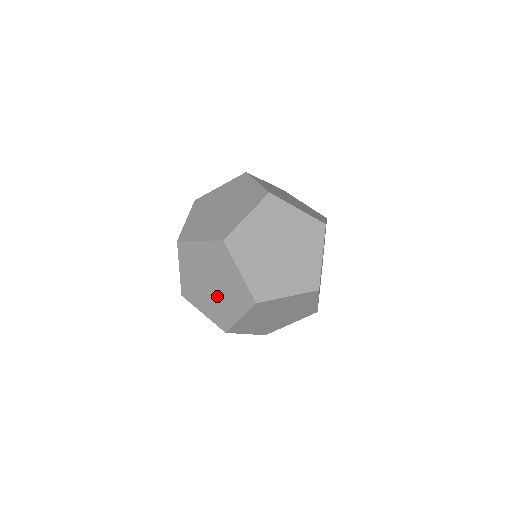
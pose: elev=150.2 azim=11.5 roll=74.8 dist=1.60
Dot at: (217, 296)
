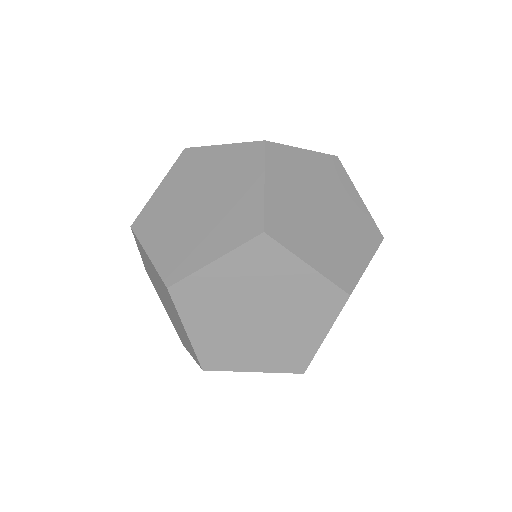
Dot at: (274, 329)
